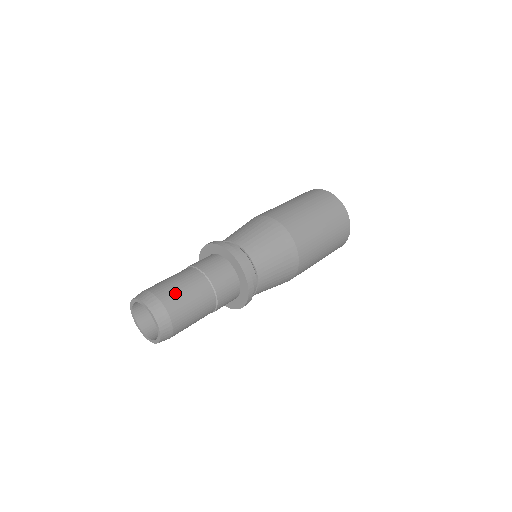
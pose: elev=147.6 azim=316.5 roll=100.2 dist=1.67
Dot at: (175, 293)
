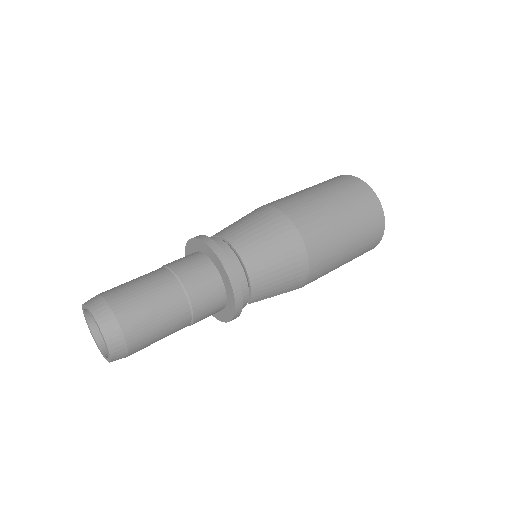
Dot at: (129, 293)
